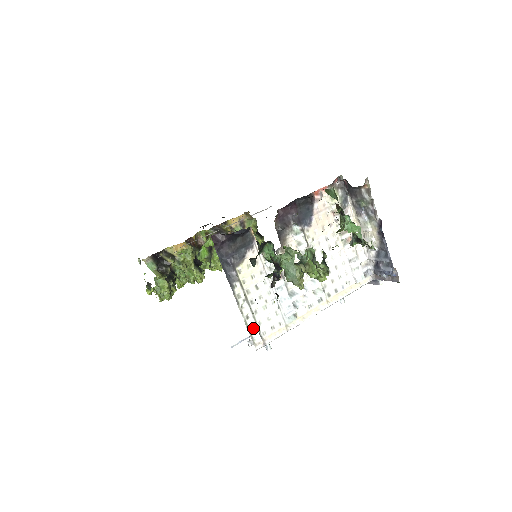
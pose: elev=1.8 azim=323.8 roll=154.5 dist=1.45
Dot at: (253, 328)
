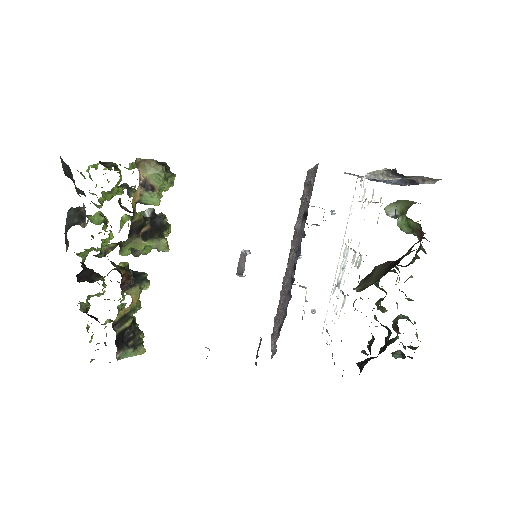
Dot at: occluded
